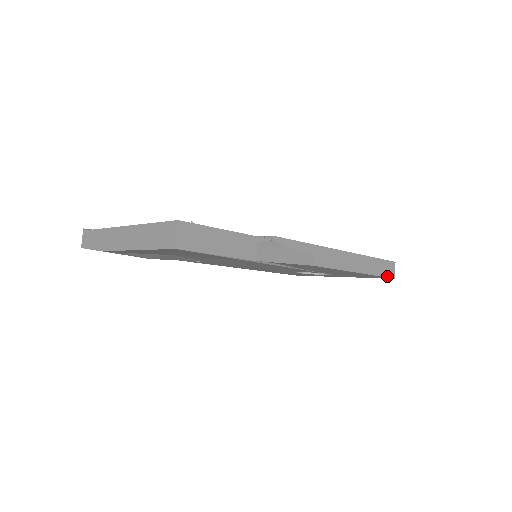
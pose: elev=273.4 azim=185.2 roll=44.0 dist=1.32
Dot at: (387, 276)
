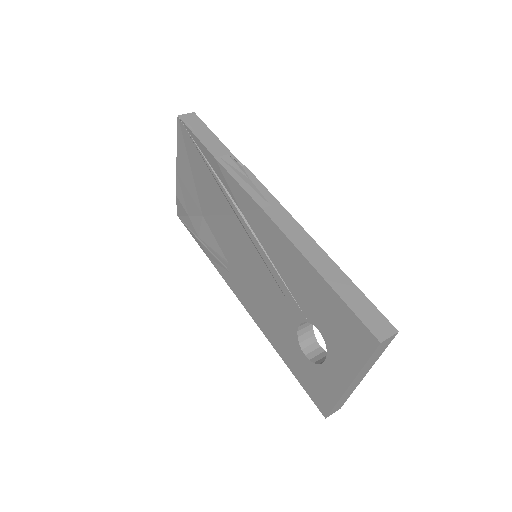
Dot at: (366, 324)
